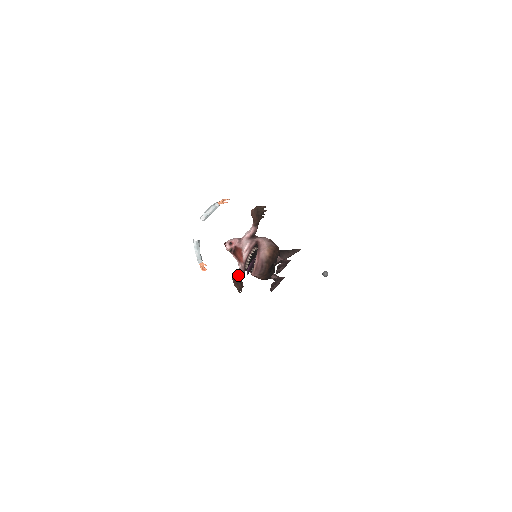
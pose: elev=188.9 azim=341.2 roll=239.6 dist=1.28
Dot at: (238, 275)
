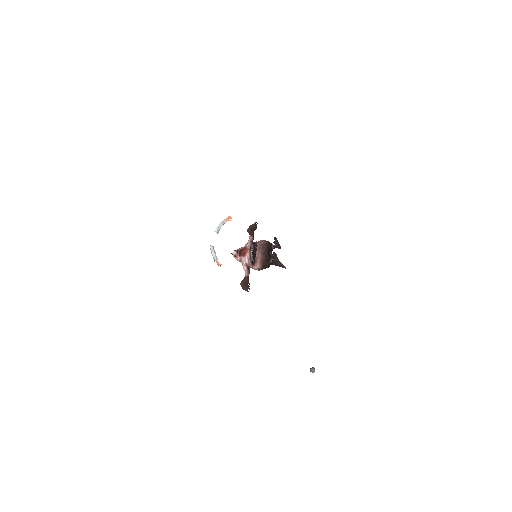
Dot at: (245, 277)
